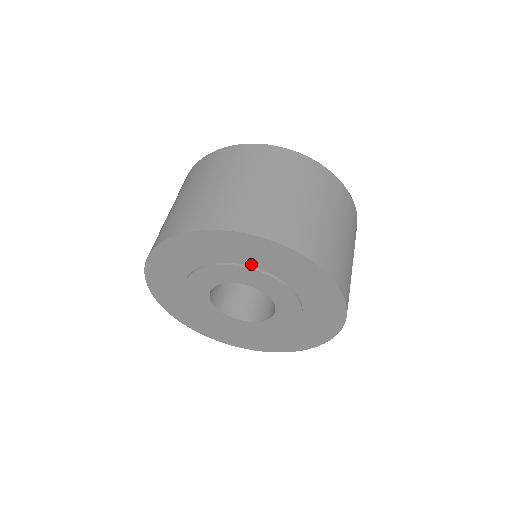
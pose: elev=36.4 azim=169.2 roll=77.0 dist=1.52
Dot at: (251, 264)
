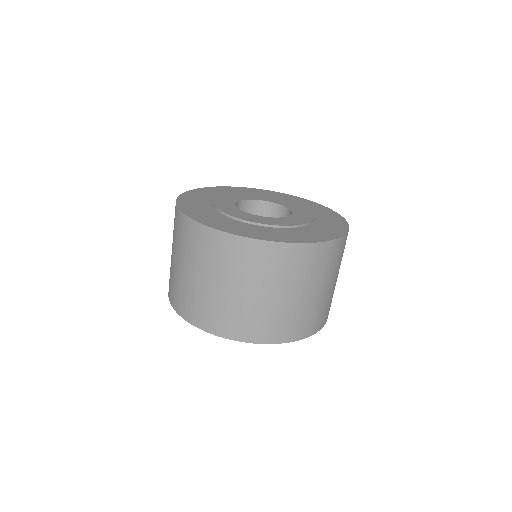
Dot at: occluded
